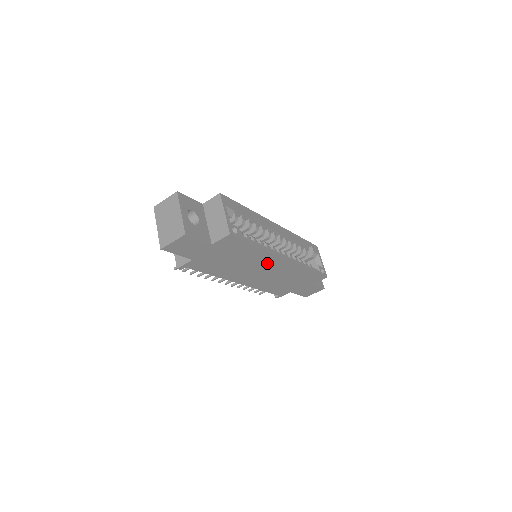
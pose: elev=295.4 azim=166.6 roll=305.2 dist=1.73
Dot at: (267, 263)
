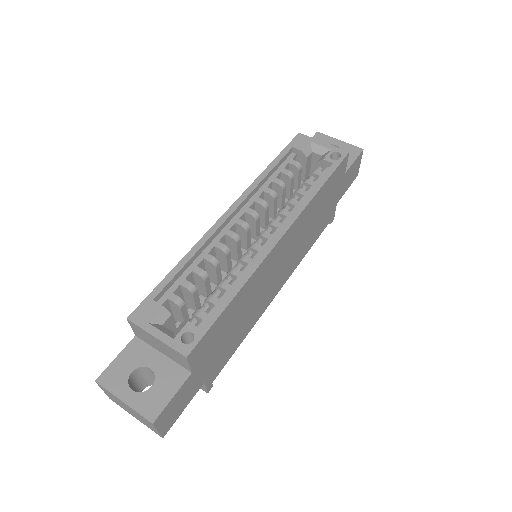
Dot at: (270, 266)
